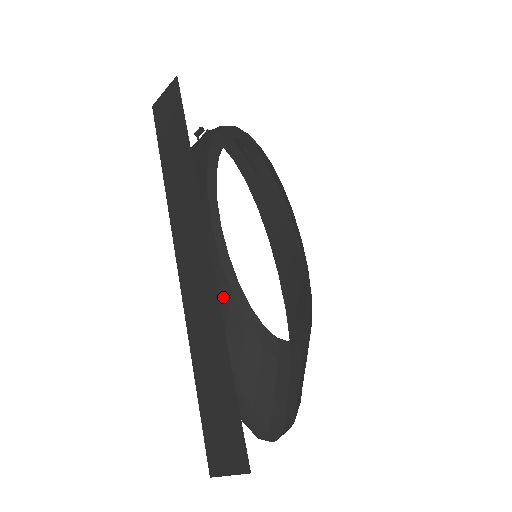
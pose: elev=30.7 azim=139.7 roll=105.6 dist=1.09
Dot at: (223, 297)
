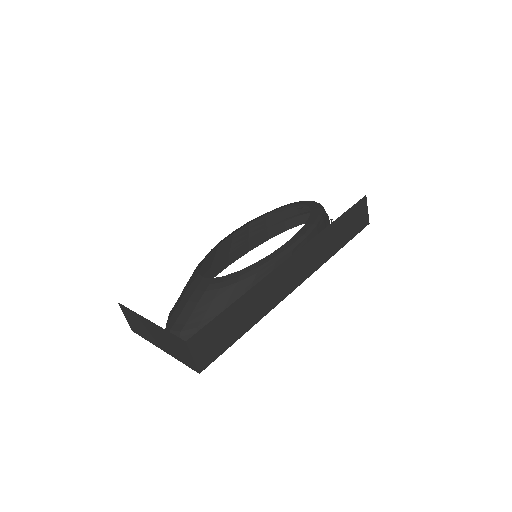
Dot at: (207, 261)
